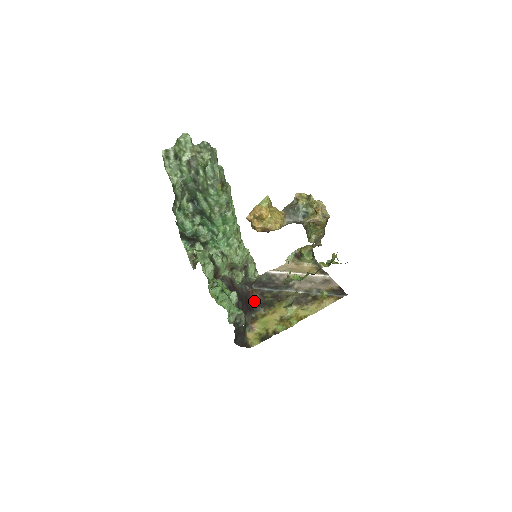
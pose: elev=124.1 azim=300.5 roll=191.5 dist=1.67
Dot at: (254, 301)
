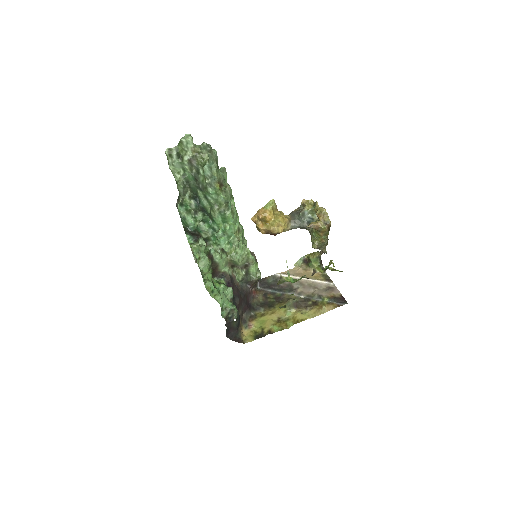
Dot at: (256, 300)
